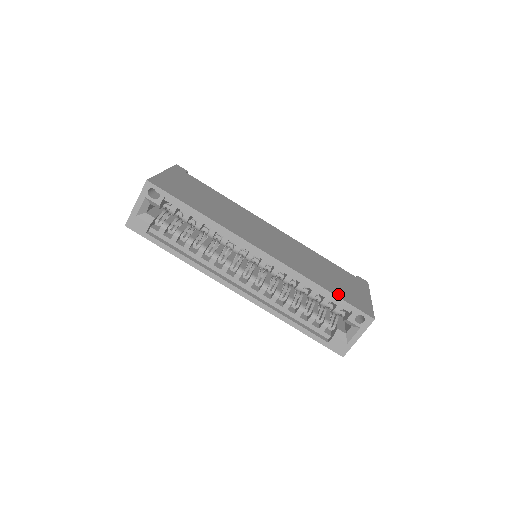
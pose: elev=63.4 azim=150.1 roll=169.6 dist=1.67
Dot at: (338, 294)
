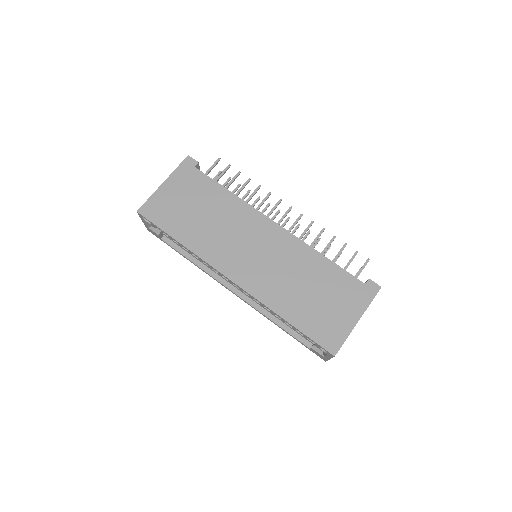
Dot at: (302, 326)
